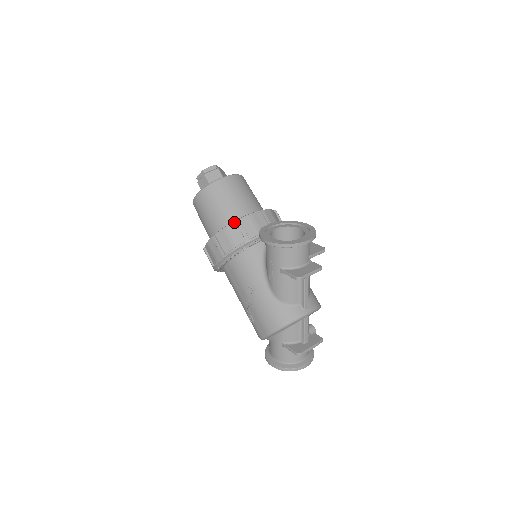
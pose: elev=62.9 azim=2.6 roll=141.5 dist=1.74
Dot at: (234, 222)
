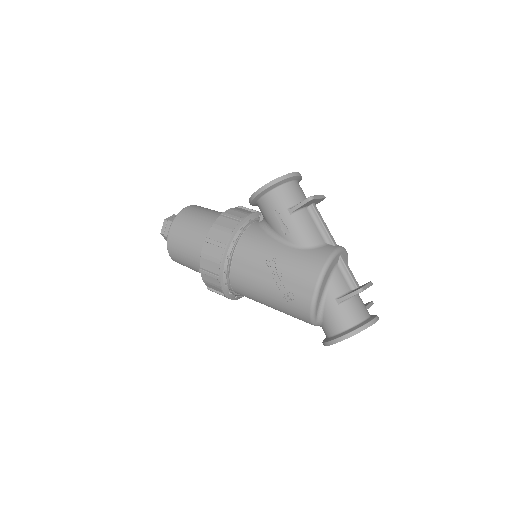
Dot at: (219, 216)
